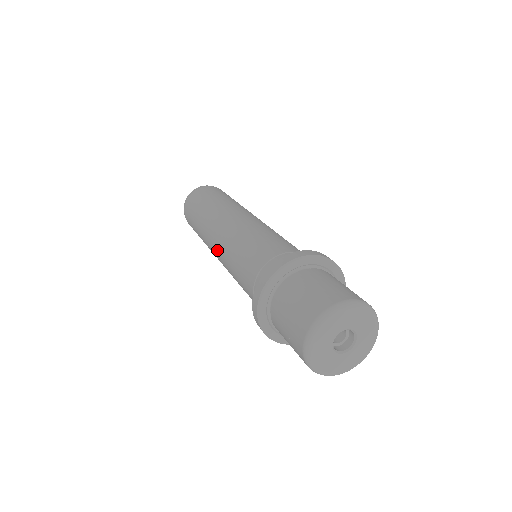
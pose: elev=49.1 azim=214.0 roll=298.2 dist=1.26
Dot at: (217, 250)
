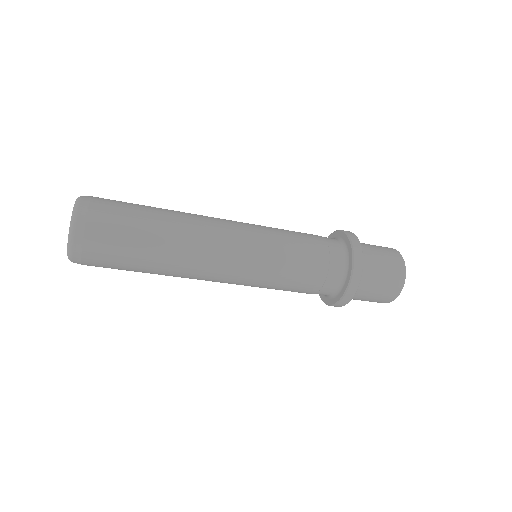
Dot at: (230, 278)
